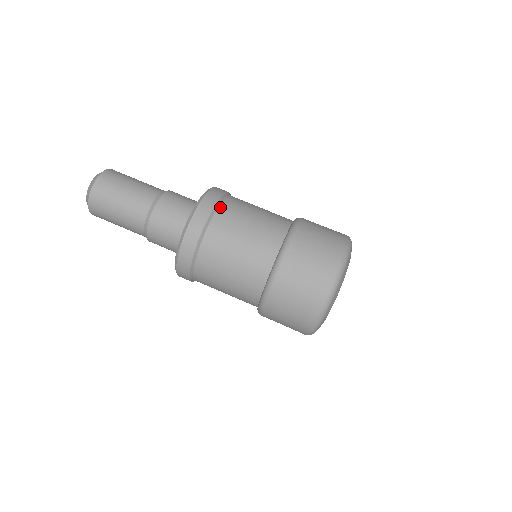
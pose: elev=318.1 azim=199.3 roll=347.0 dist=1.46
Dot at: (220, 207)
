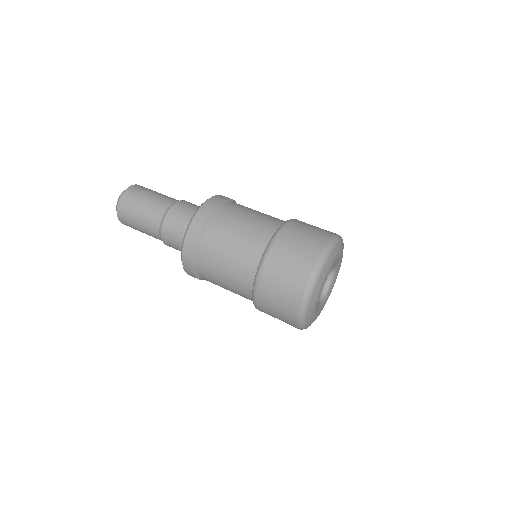
Dot at: (211, 220)
